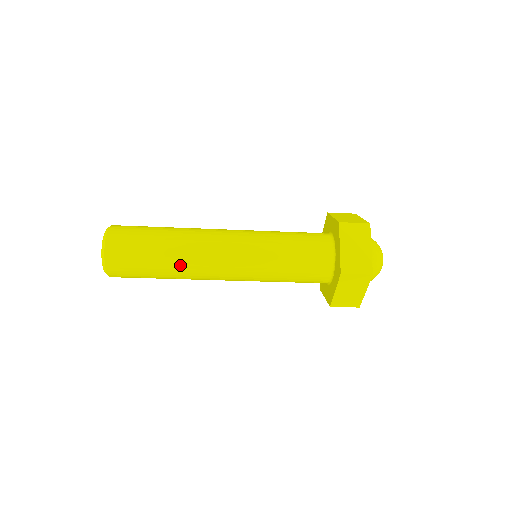
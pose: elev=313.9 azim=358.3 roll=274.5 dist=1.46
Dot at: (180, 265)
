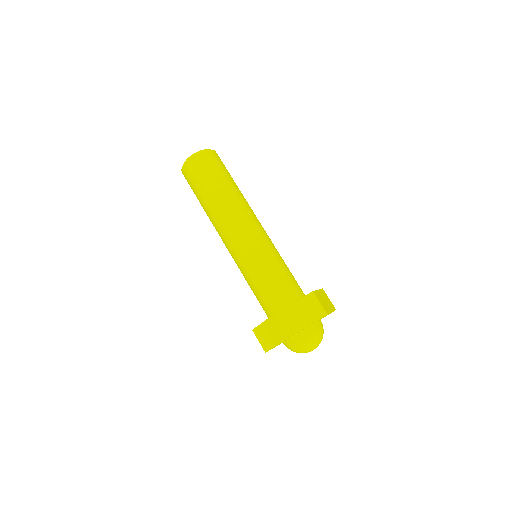
Dot at: (215, 206)
